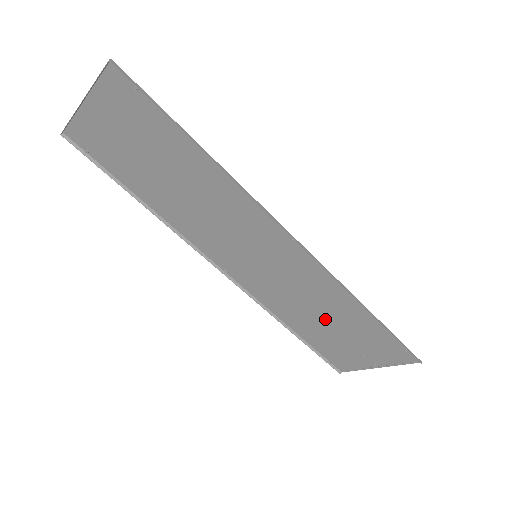
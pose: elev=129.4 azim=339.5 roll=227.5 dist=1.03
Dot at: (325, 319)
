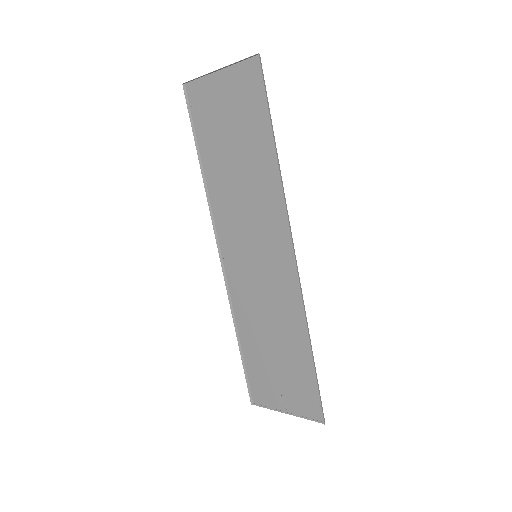
Dot at: (273, 342)
